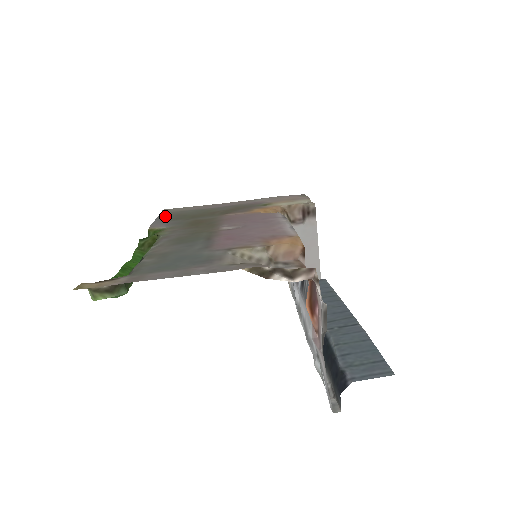
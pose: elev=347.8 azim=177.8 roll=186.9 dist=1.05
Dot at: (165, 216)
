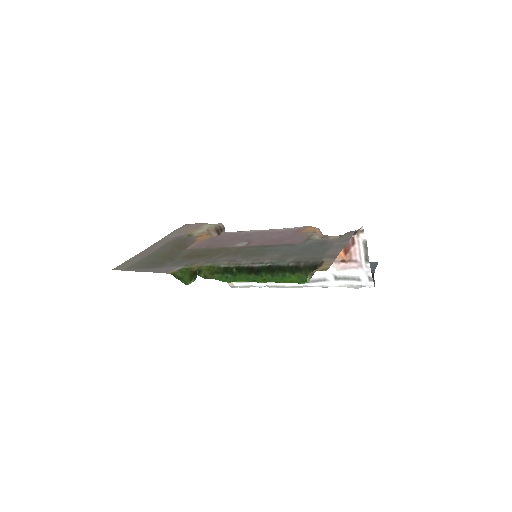
Dot at: (140, 268)
